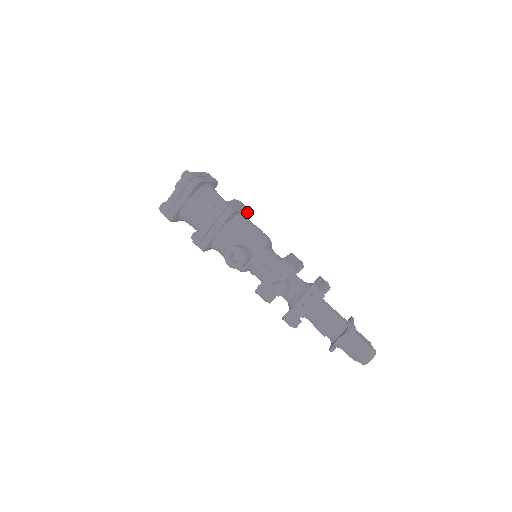
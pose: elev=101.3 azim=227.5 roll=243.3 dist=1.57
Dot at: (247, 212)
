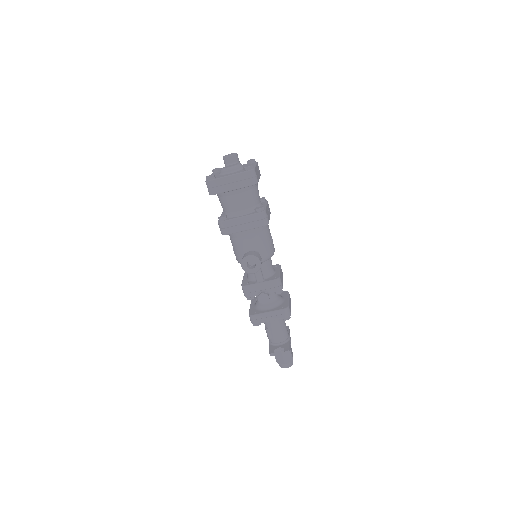
Dot at: occluded
